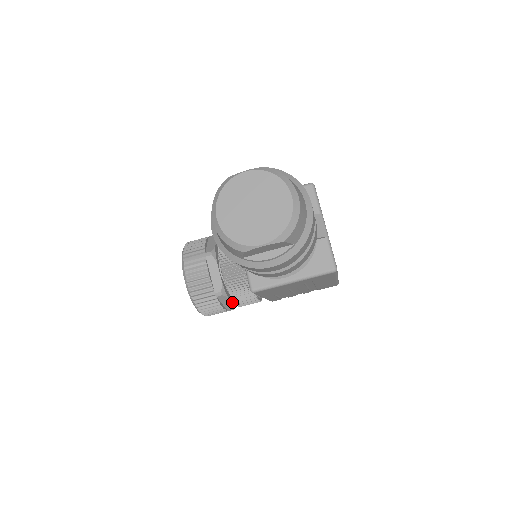
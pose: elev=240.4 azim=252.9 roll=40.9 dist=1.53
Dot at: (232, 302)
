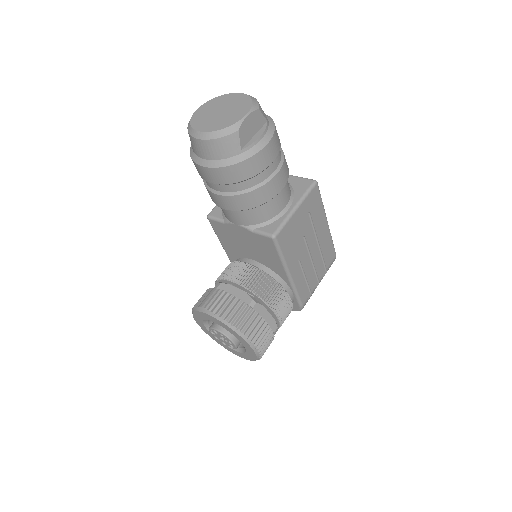
Dot at: (270, 315)
